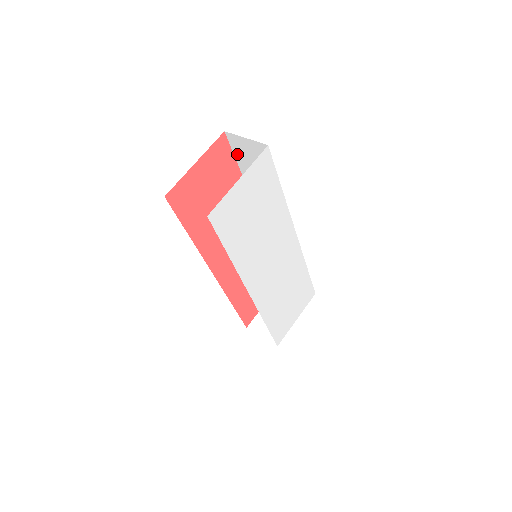
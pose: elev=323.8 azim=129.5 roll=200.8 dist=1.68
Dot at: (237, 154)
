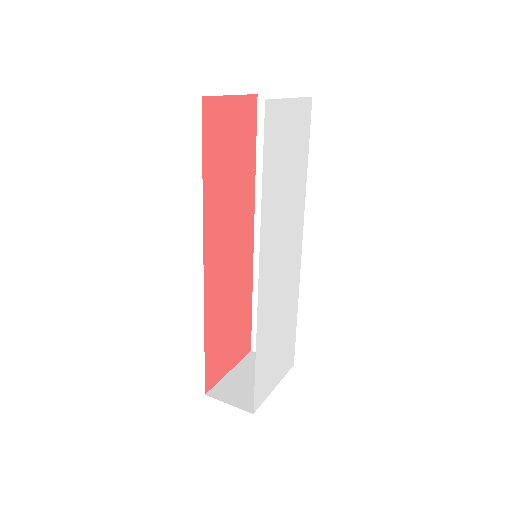
Dot at: (262, 126)
